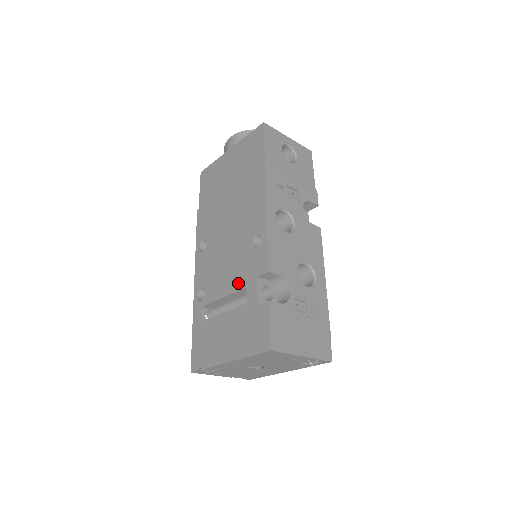
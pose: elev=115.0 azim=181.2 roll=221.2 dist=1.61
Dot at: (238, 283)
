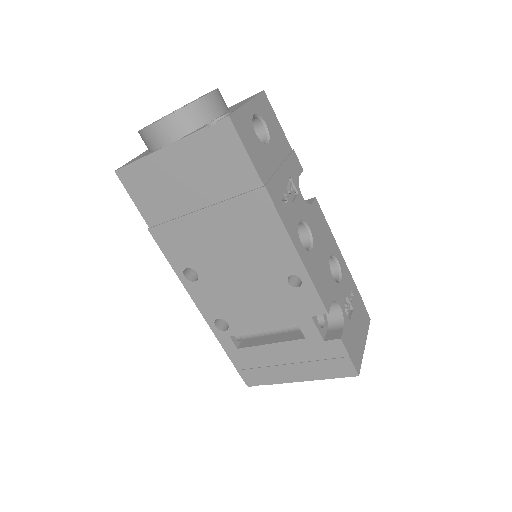
Dot at: (282, 320)
